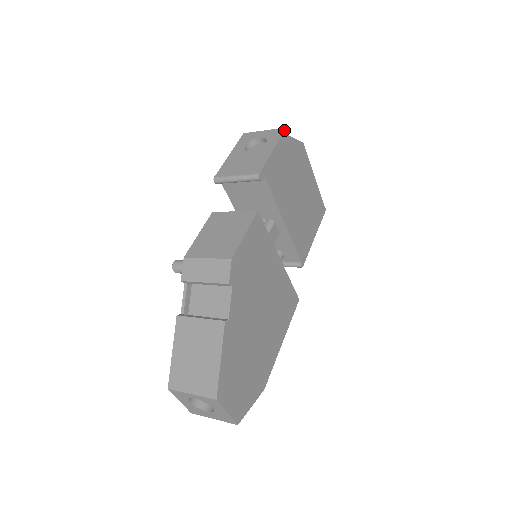
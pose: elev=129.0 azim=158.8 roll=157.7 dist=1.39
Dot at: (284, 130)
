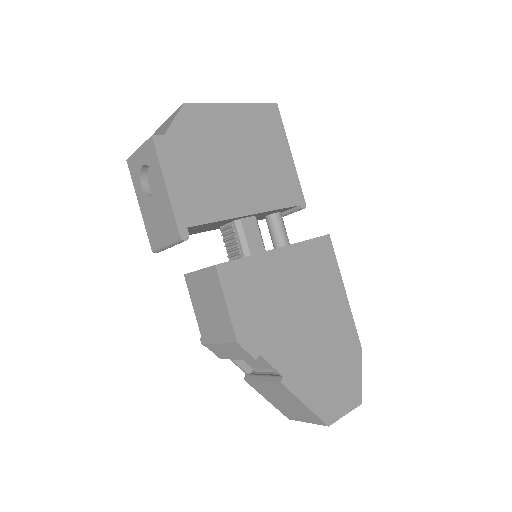
Dot at: (153, 143)
